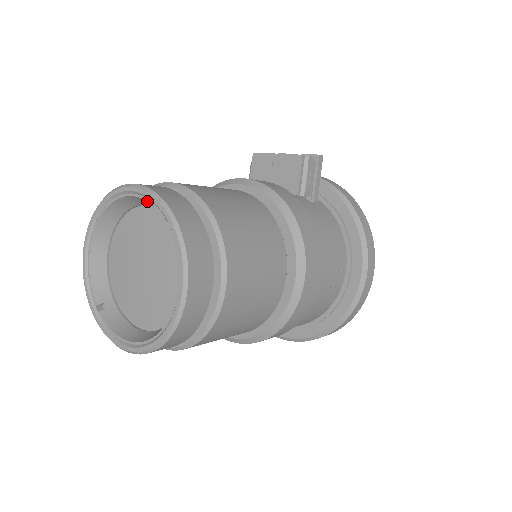
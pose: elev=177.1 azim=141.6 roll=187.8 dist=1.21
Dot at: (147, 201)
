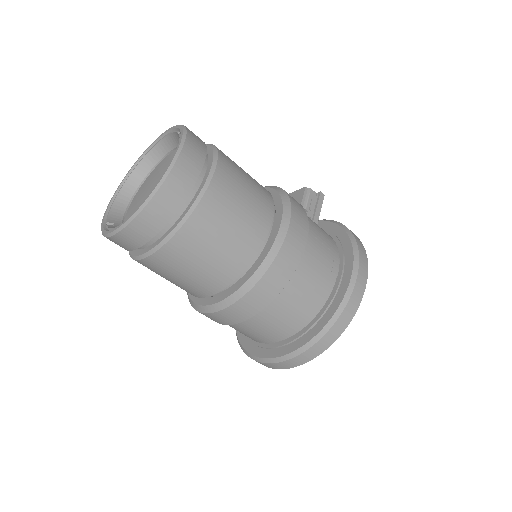
Dot at: (170, 134)
